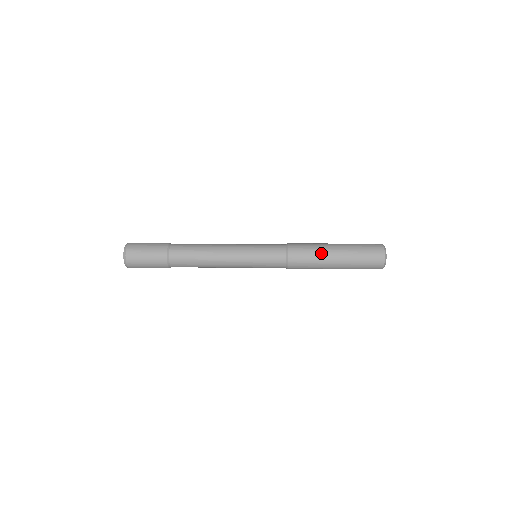
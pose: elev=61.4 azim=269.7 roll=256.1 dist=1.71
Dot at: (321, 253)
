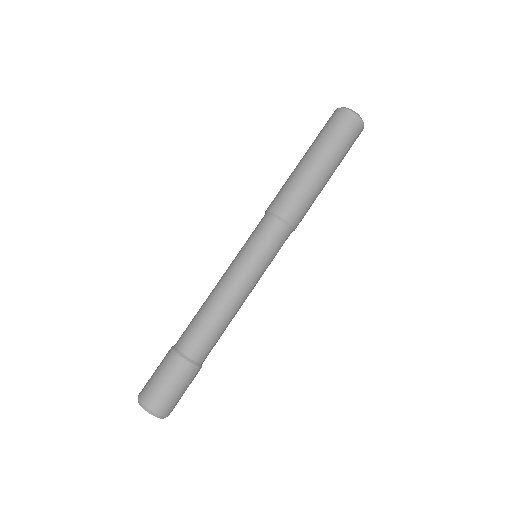
Dot at: (303, 179)
